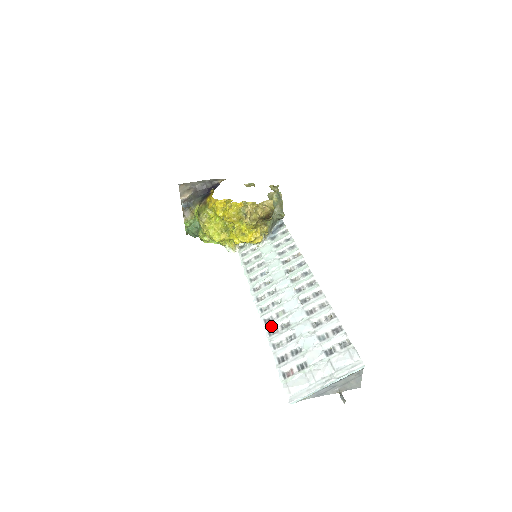
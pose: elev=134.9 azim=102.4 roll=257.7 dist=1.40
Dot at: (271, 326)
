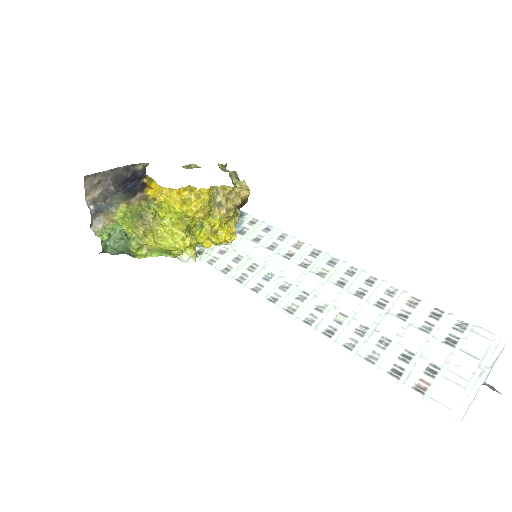
Dot at: (342, 338)
